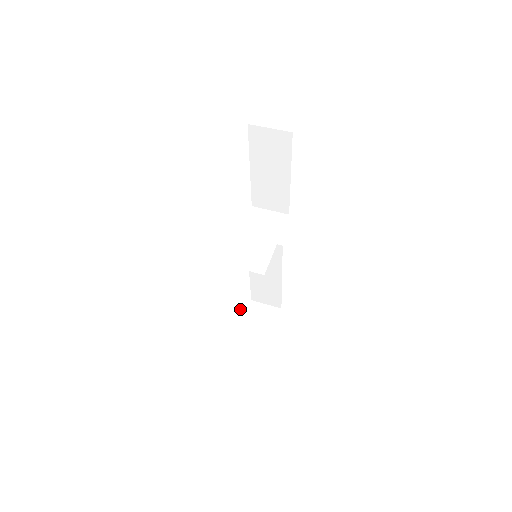
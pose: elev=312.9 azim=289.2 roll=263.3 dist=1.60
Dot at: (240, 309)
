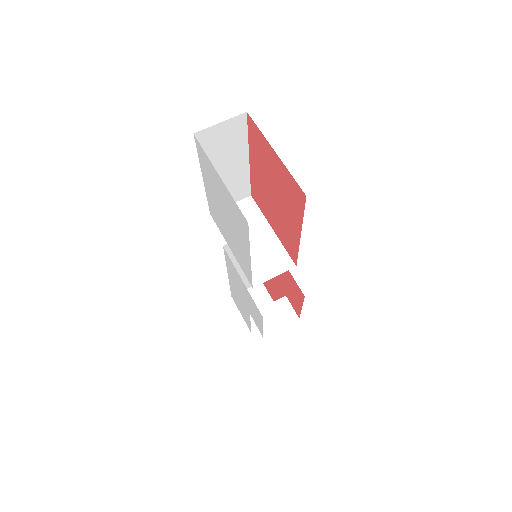
Dot at: occluded
